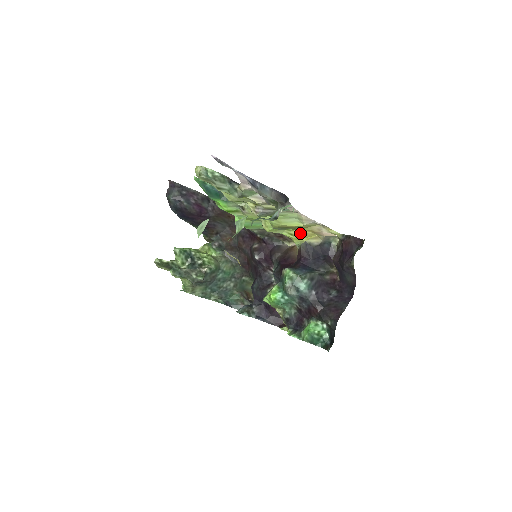
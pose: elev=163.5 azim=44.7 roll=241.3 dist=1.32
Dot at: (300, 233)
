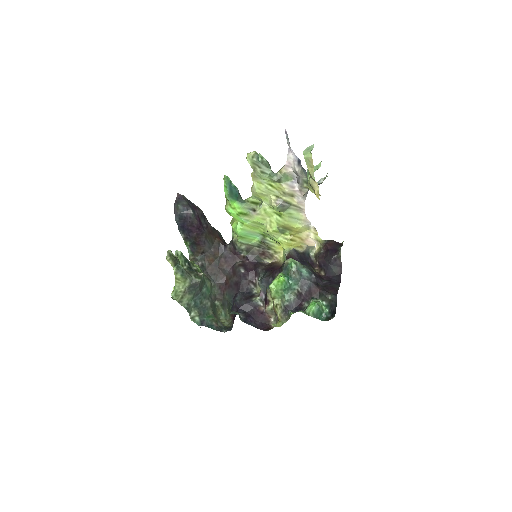
Dot at: (292, 239)
